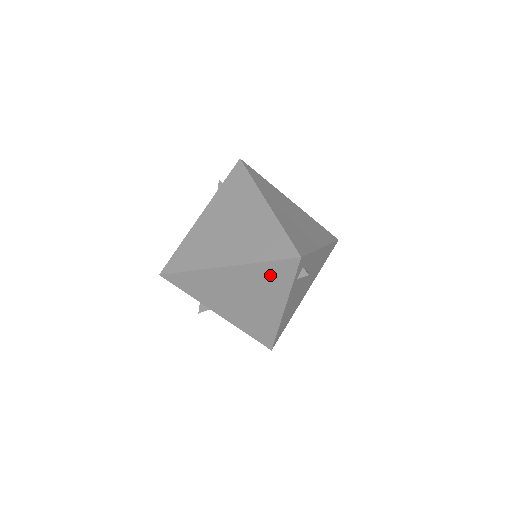
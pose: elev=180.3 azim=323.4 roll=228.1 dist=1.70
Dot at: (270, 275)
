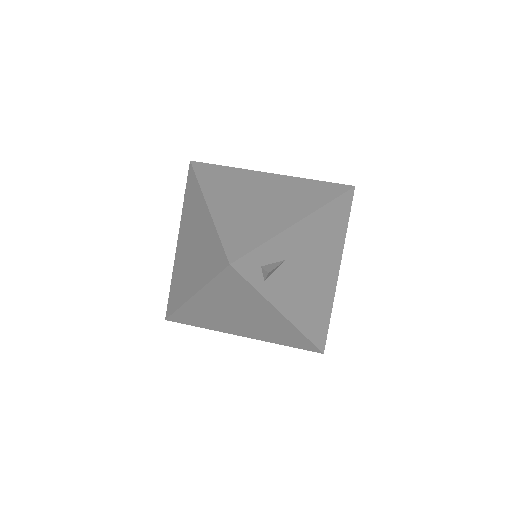
Dot at: (230, 290)
